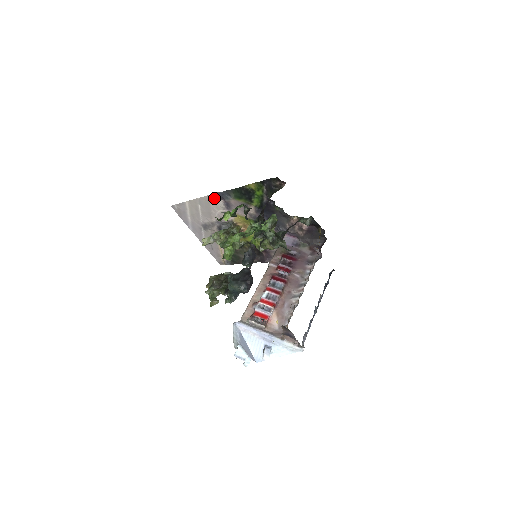
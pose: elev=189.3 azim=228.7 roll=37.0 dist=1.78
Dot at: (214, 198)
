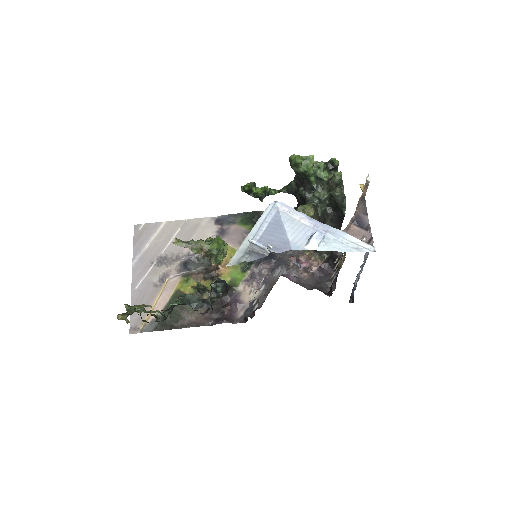
Dot at: (209, 222)
